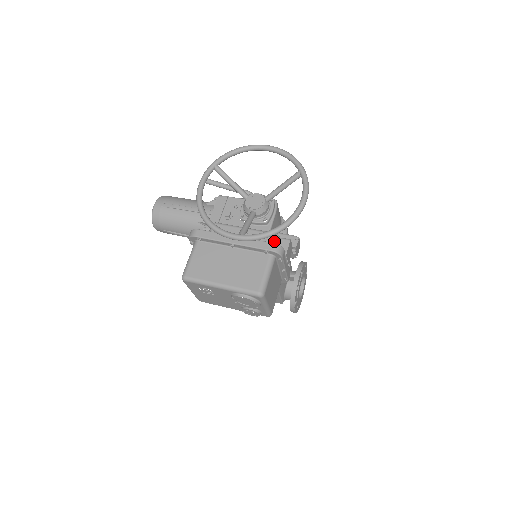
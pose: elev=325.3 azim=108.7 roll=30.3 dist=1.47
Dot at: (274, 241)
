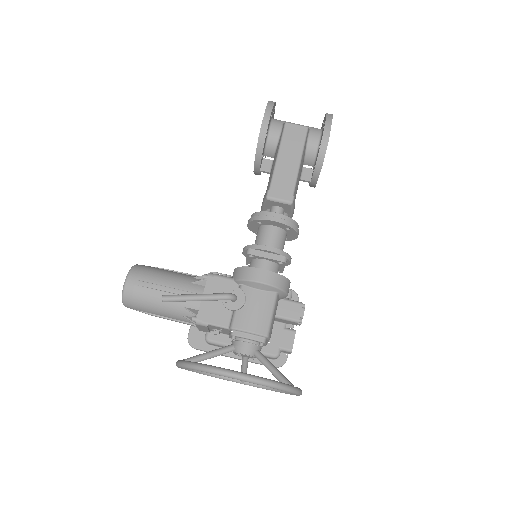
Dot at: (275, 359)
